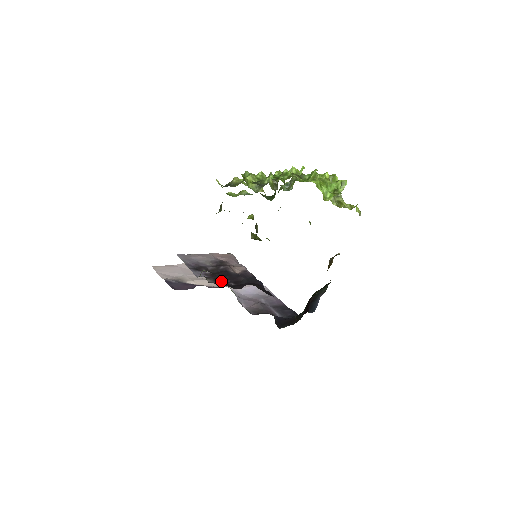
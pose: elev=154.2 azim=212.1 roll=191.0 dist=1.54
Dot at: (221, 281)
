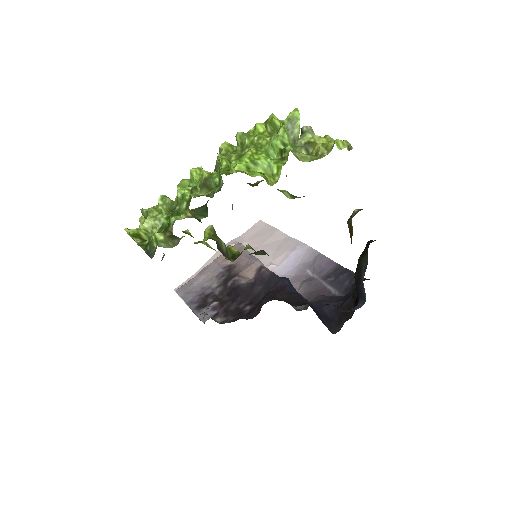
Dot at: (233, 311)
